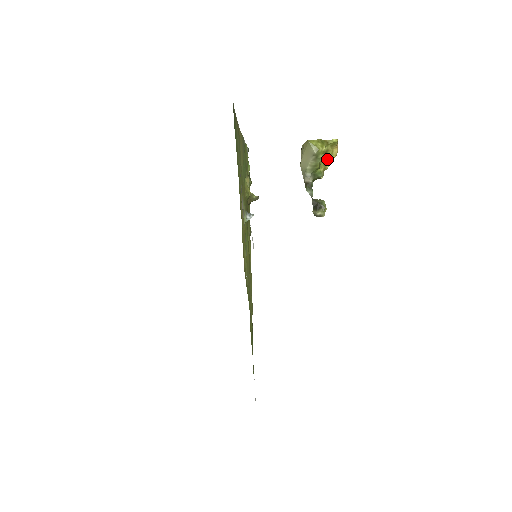
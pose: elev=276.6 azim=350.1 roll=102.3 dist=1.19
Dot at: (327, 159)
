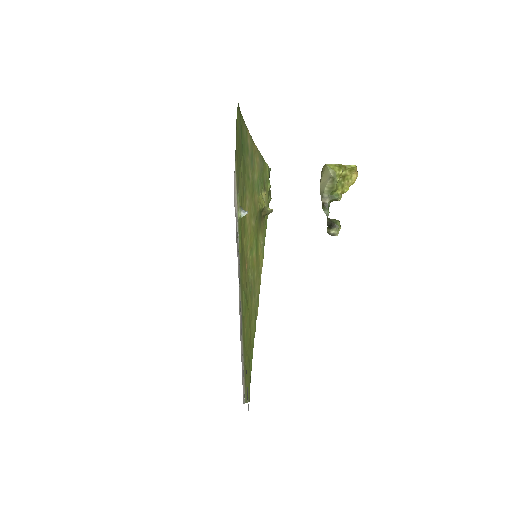
Dot at: (346, 183)
